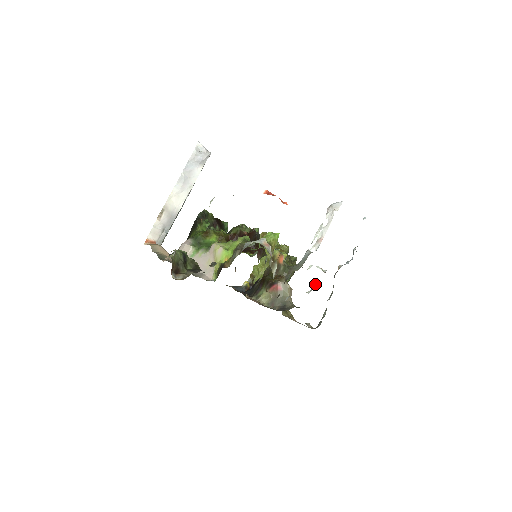
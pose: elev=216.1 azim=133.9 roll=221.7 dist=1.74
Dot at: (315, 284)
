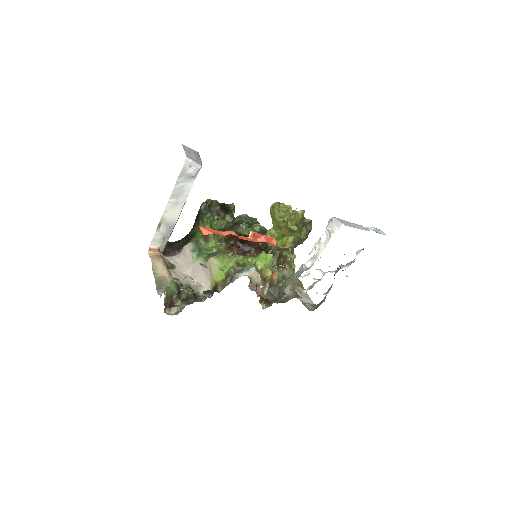
Dot at: (313, 283)
